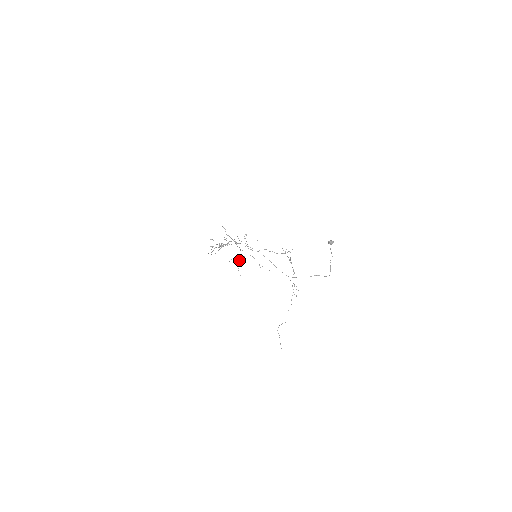
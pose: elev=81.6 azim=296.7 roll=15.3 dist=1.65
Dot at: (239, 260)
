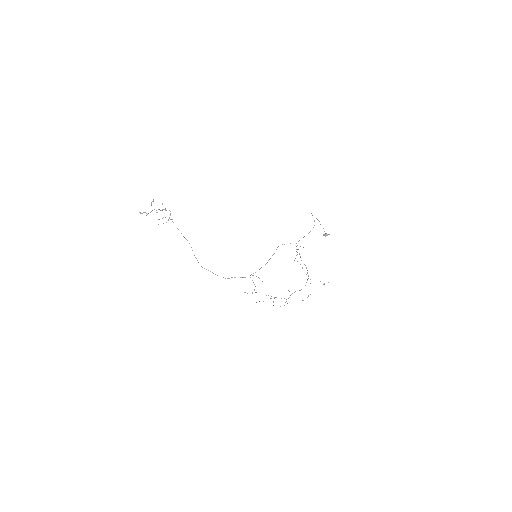
Dot at: occluded
